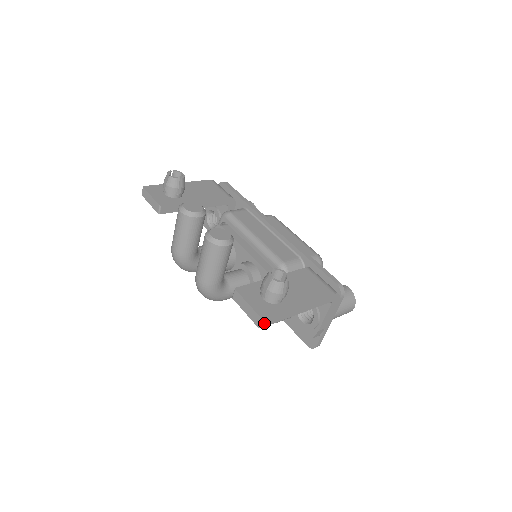
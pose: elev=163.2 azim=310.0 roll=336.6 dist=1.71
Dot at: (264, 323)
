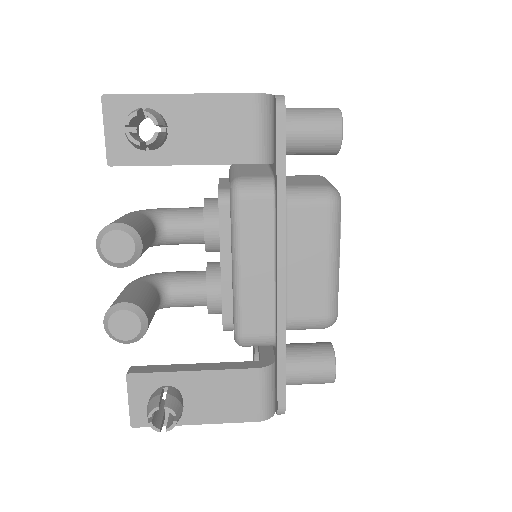
Dot at: occluded
